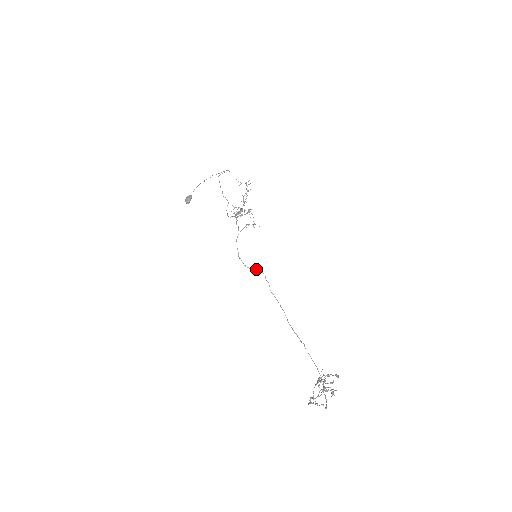
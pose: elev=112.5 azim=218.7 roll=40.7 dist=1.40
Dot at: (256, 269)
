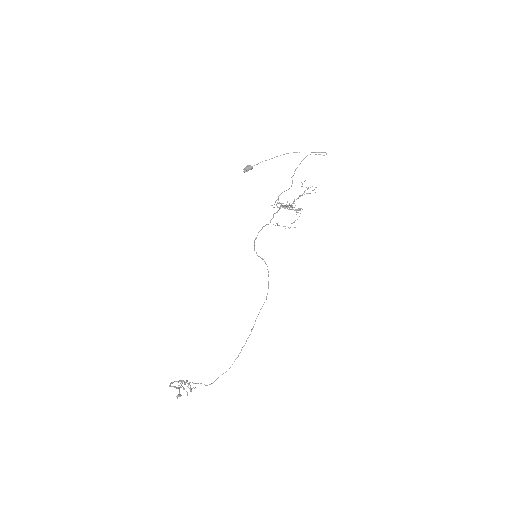
Dot at: (262, 259)
